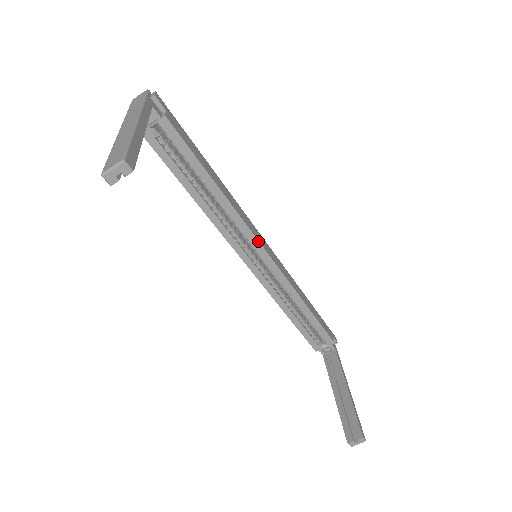
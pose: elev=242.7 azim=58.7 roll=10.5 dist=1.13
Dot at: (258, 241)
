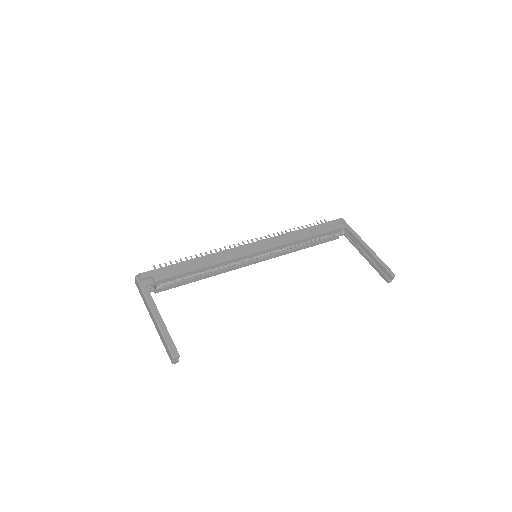
Dot at: (249, 255)
